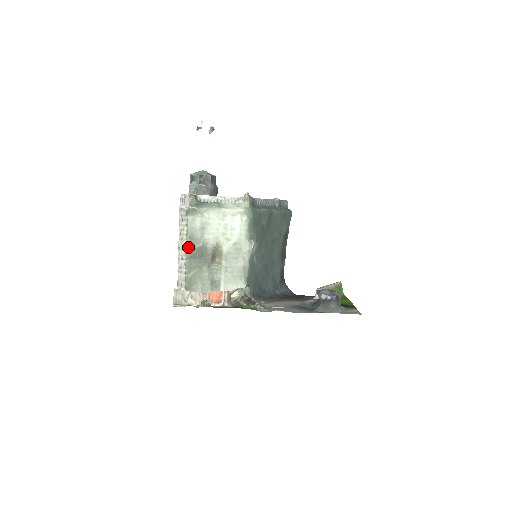
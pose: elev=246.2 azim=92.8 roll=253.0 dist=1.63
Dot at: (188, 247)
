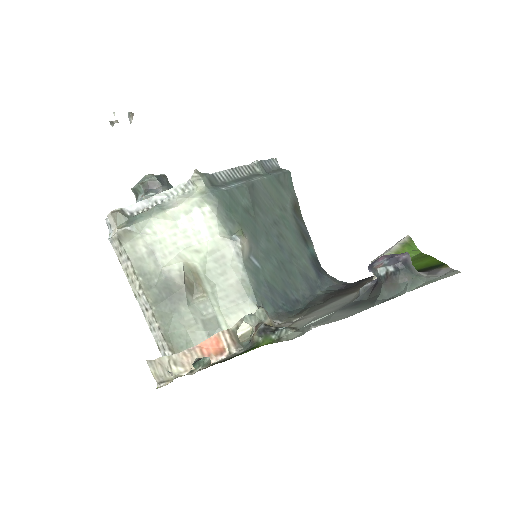
Dot at: (145, 289)
